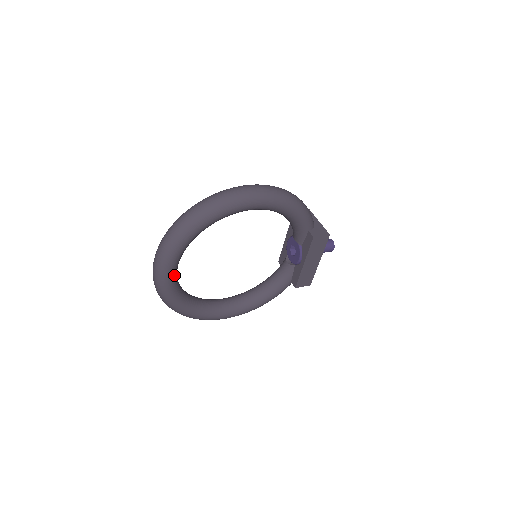
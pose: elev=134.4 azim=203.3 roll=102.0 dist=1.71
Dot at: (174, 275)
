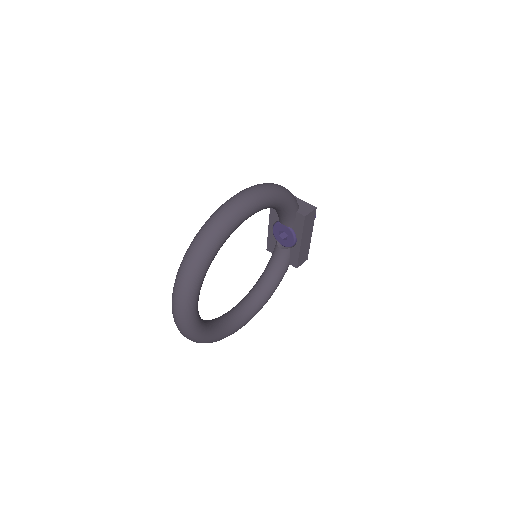
Dot at: (197, 312)
